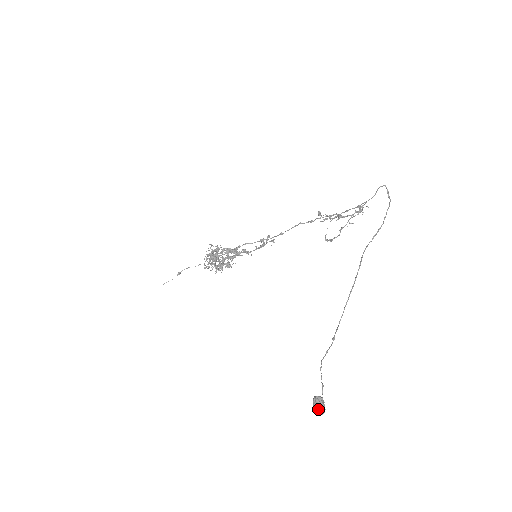
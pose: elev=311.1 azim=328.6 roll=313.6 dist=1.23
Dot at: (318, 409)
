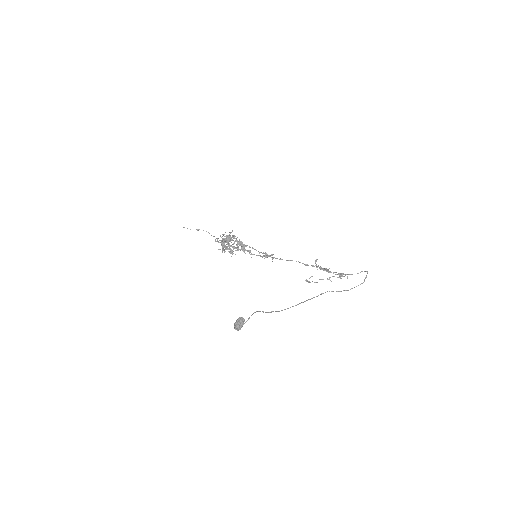
Dot at: (238, 324)
